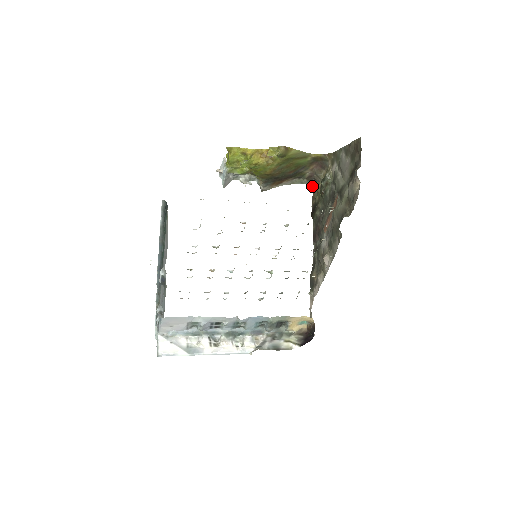
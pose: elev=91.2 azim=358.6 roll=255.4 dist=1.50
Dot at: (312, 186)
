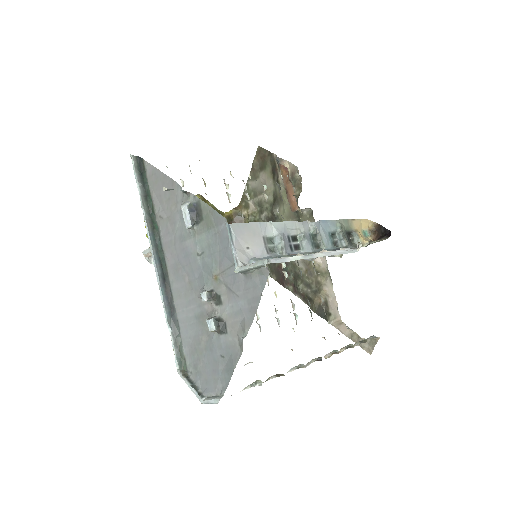
Dot at: occluded
